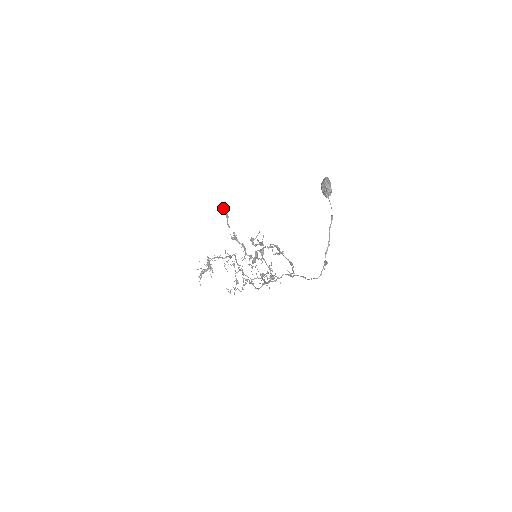
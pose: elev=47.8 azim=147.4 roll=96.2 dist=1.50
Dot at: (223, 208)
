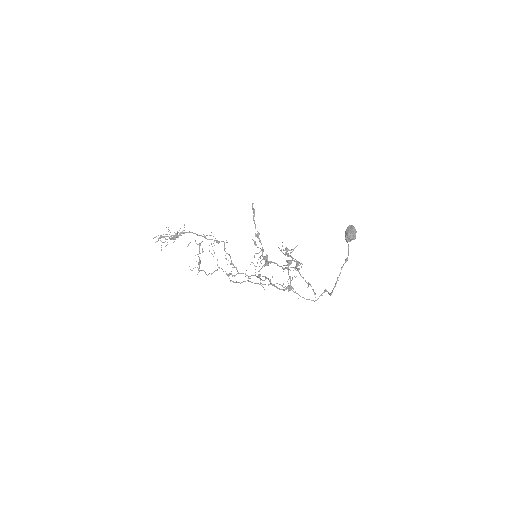
Dot at: (253, 203)
